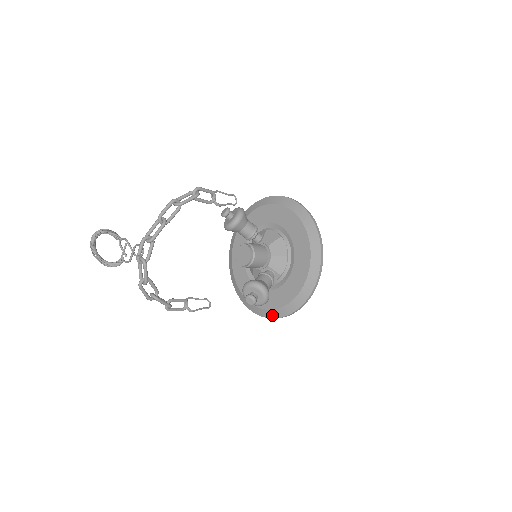
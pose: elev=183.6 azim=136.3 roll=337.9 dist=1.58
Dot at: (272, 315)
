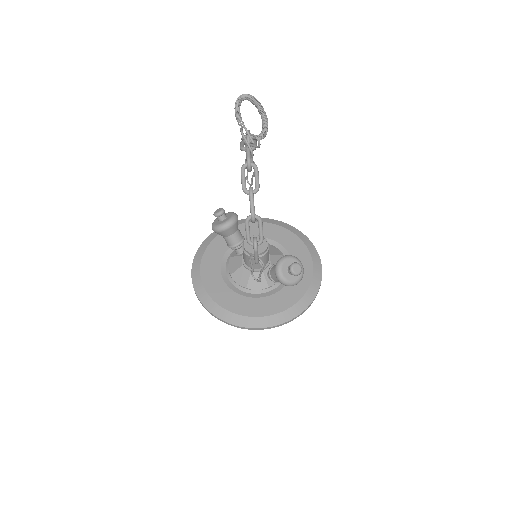
Dot at: (288, 316)
